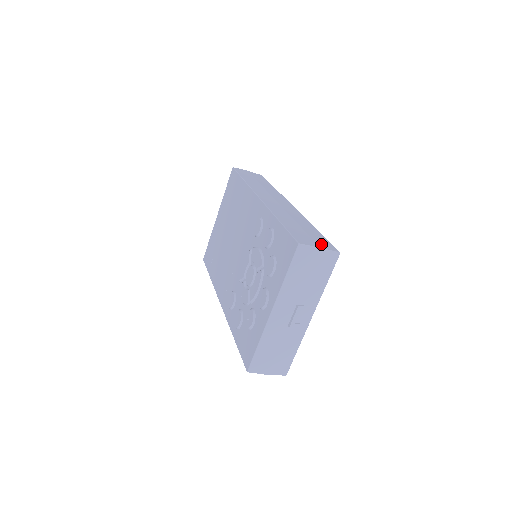
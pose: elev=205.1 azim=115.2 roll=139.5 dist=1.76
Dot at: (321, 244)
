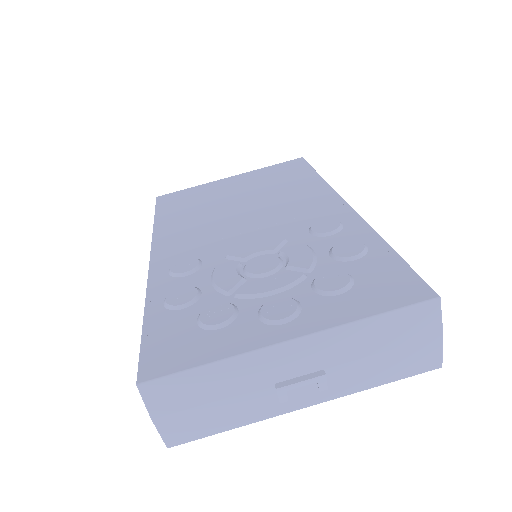
Dot at: occluded
